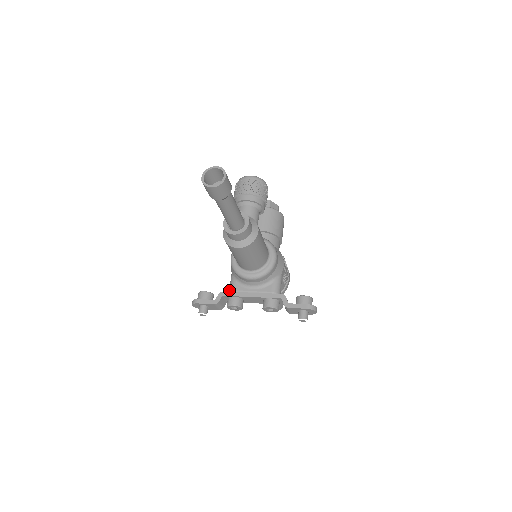
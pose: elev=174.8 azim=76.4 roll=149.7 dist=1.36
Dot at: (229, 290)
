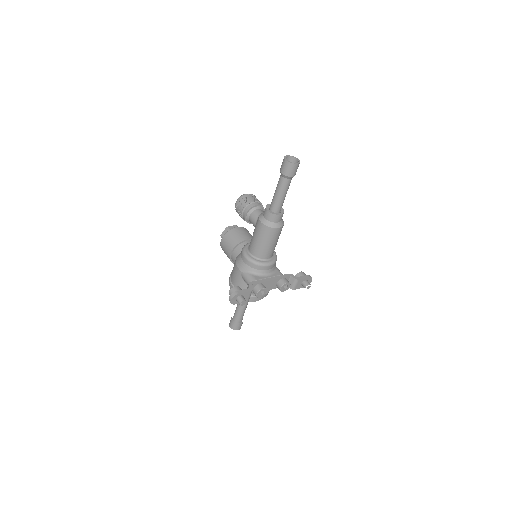
Dot at: occluded
